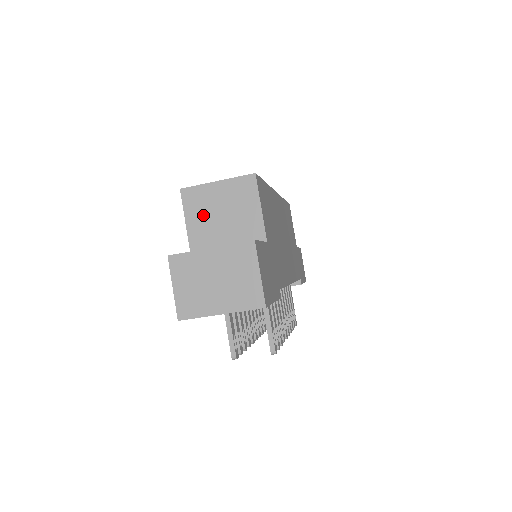
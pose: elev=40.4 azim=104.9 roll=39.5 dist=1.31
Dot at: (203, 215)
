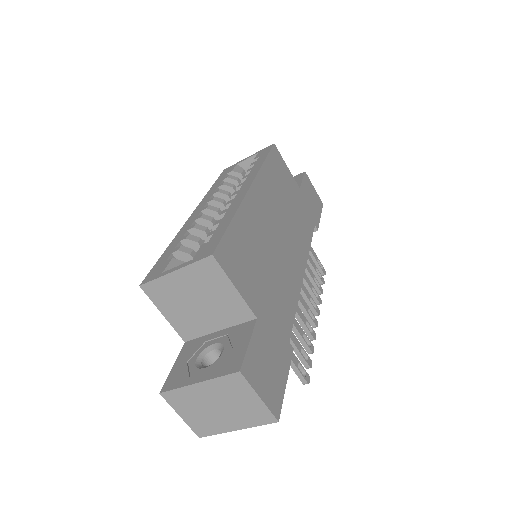
Dot at: (177, 306)
